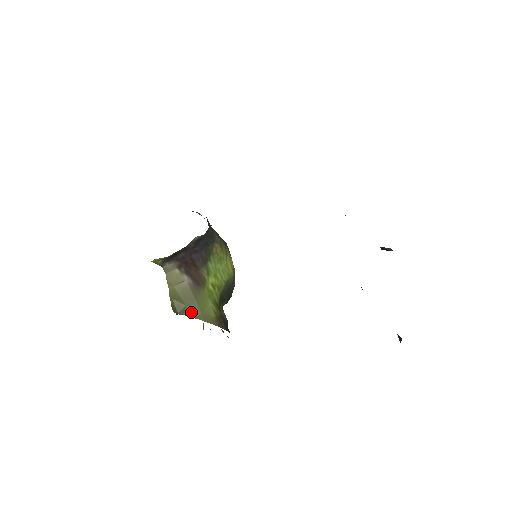
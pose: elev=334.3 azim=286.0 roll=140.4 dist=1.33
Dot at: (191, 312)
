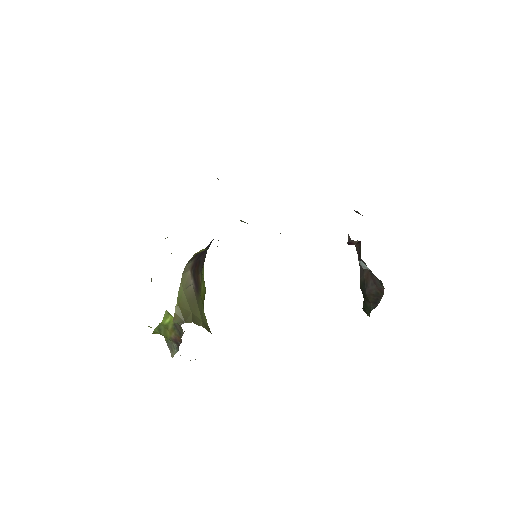
Dot at: (196, 319)
